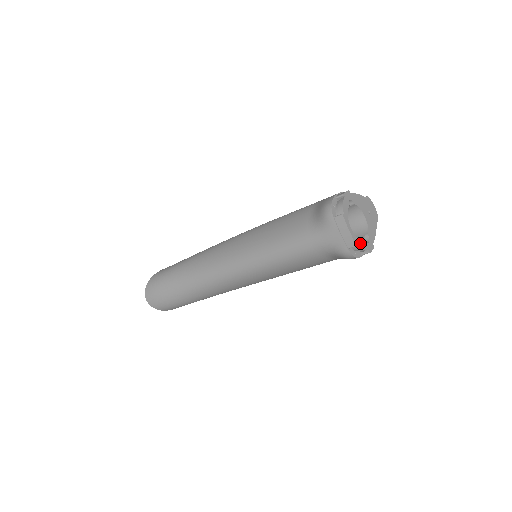
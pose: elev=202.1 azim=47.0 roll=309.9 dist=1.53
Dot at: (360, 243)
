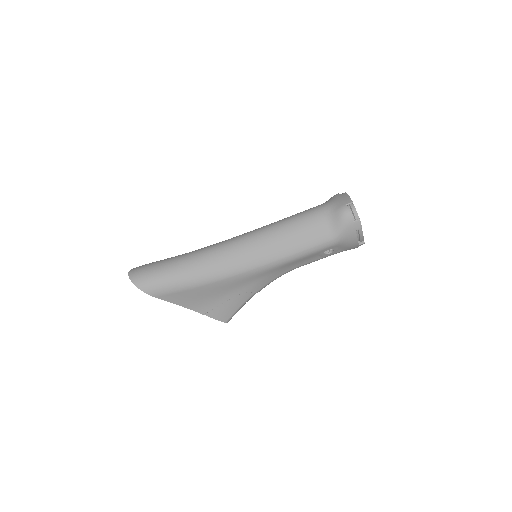
Dot at: (354, 208)
